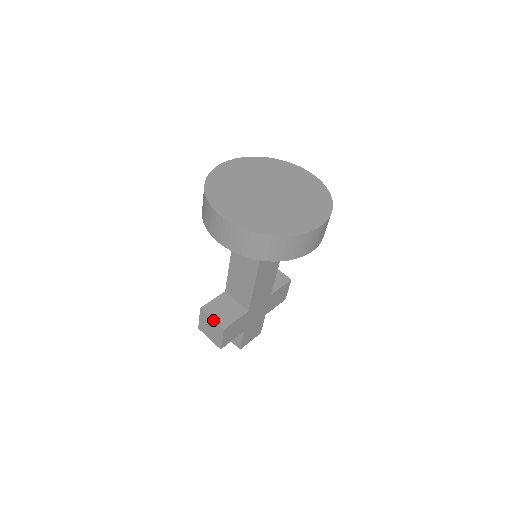
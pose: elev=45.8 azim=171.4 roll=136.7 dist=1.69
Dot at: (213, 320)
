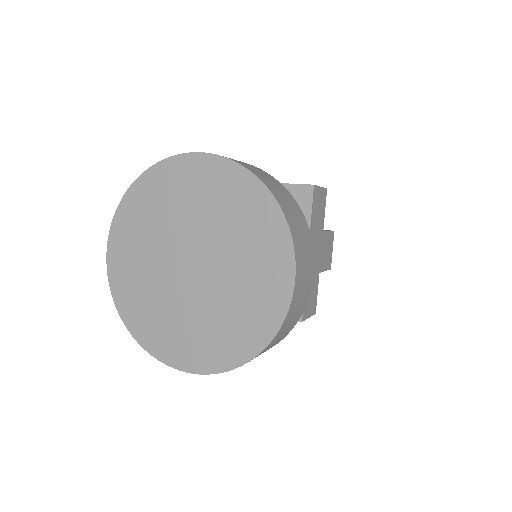
Dot at: occluded
